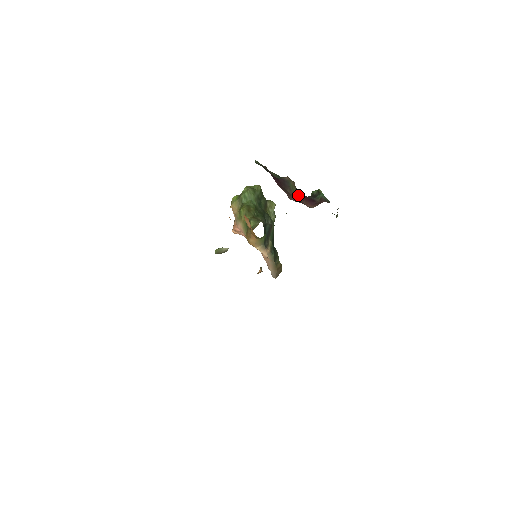
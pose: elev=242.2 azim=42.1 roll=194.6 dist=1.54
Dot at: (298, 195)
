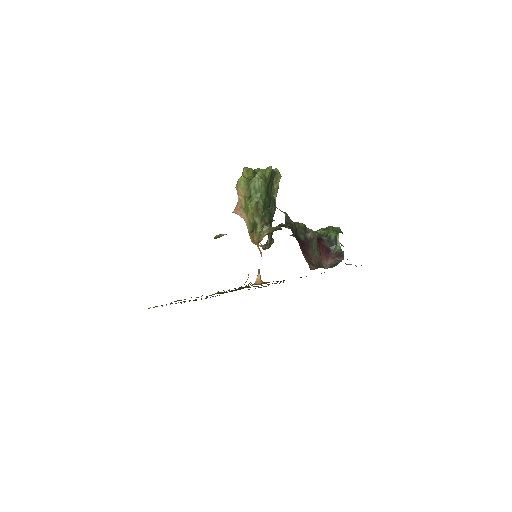
Dot at: (317, 251)
